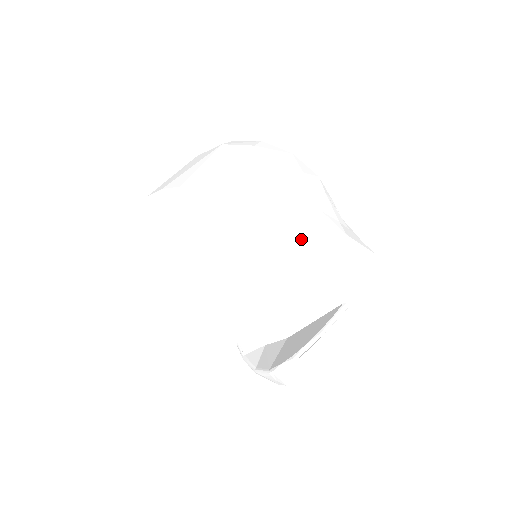
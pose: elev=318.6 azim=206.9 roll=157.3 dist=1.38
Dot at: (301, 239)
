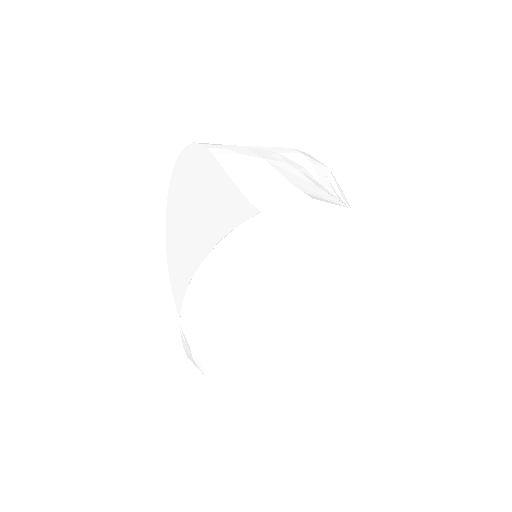
Dot at: (244, 166)
